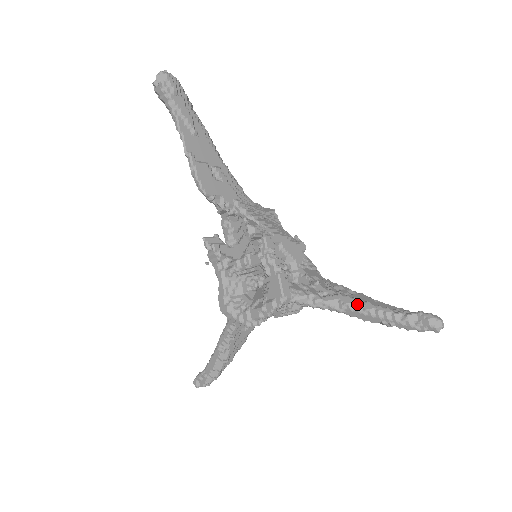
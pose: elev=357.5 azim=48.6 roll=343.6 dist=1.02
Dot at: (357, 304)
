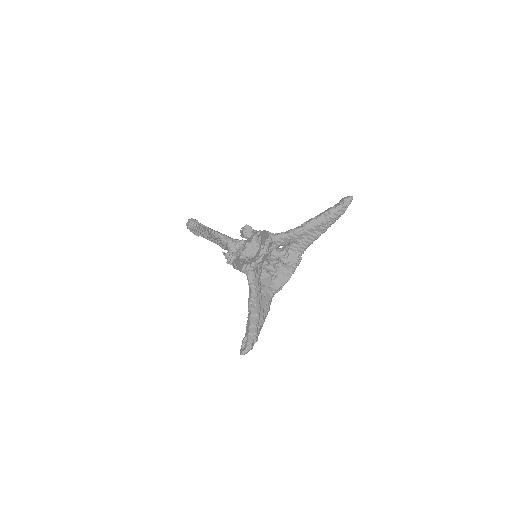
Dot at: (309, 219)
